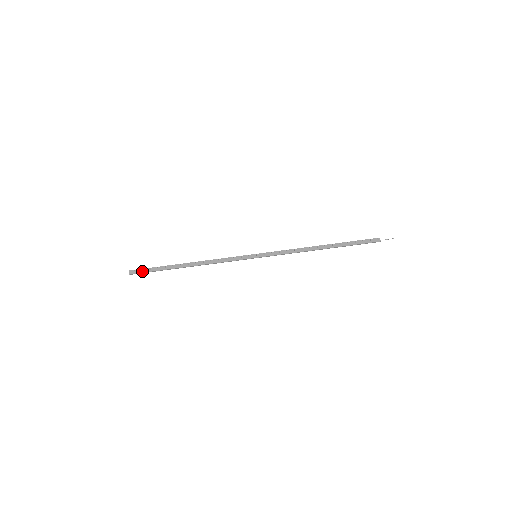
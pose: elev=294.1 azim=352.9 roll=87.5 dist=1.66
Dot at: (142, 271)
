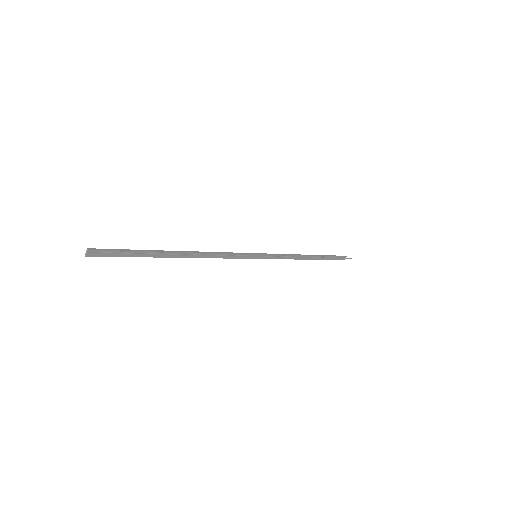
Dot at: (111, 254)
